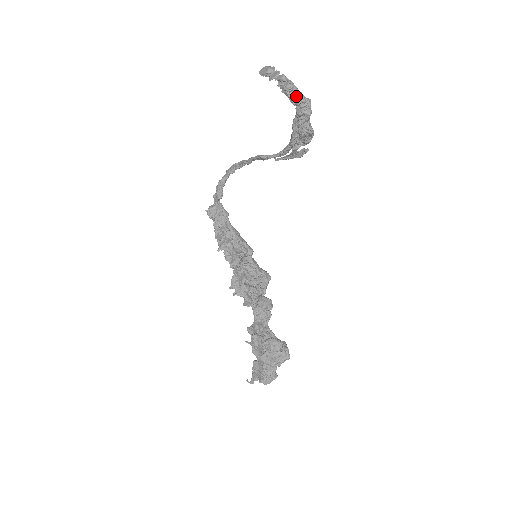
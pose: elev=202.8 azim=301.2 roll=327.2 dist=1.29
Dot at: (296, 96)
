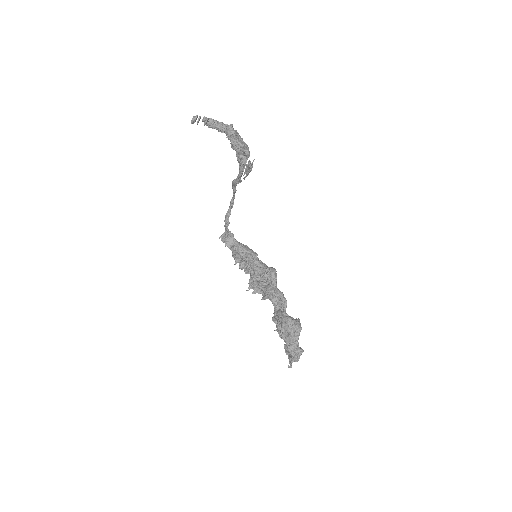
Dot at: (218, 126)
